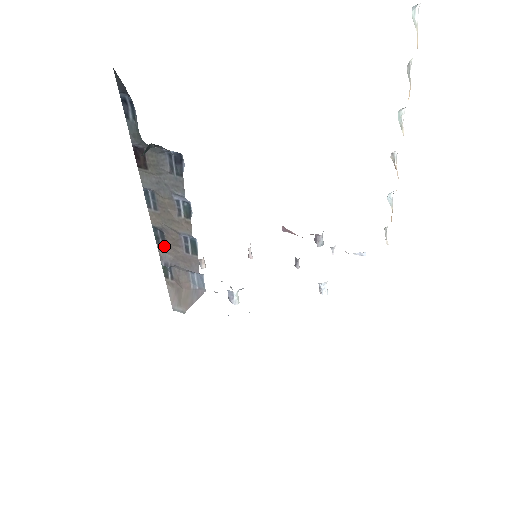
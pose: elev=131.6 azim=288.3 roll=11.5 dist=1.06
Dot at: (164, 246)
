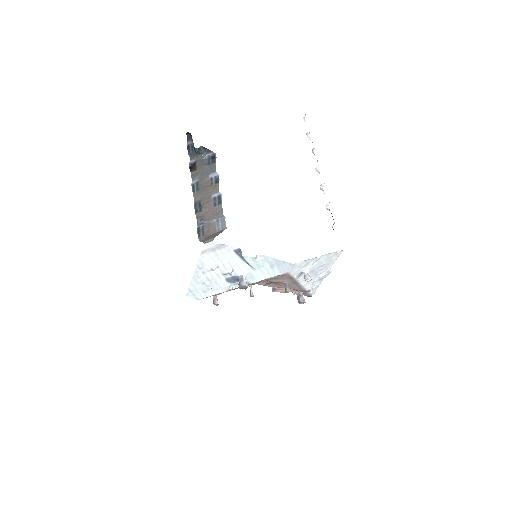
Dot at: (200, 212)
